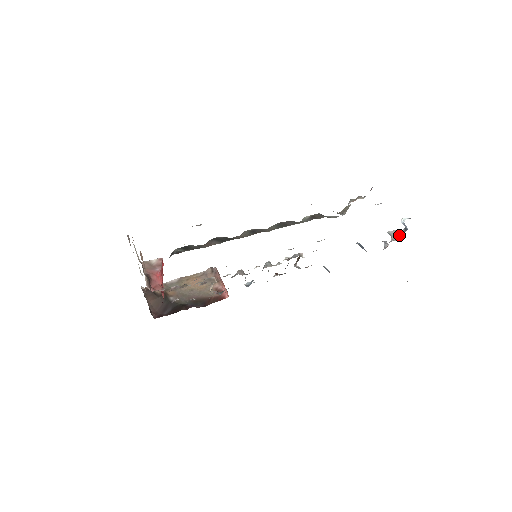
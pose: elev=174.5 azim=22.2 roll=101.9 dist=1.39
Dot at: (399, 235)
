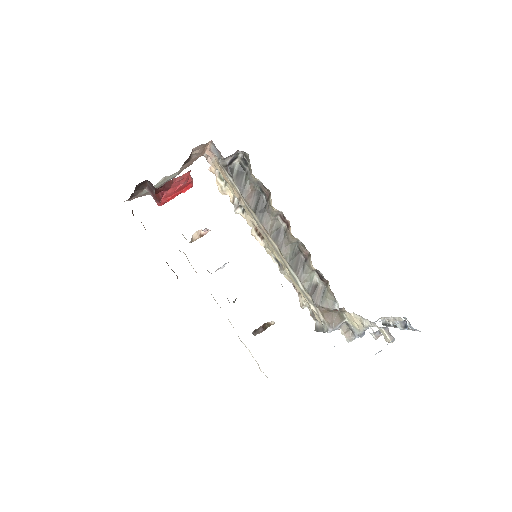
Dot at: (393, 338)
